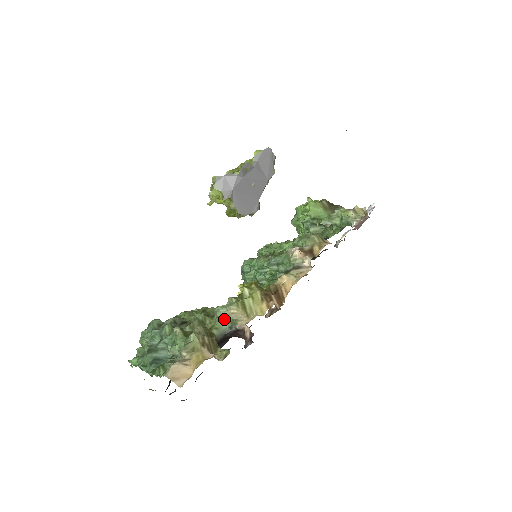
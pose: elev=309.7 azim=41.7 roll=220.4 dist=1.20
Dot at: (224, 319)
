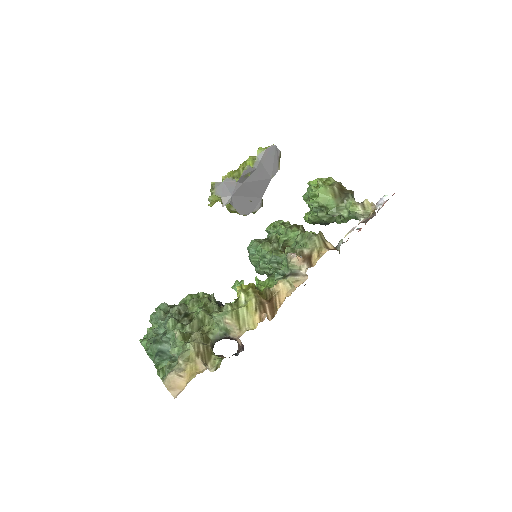
Dot at: (220, 325)
